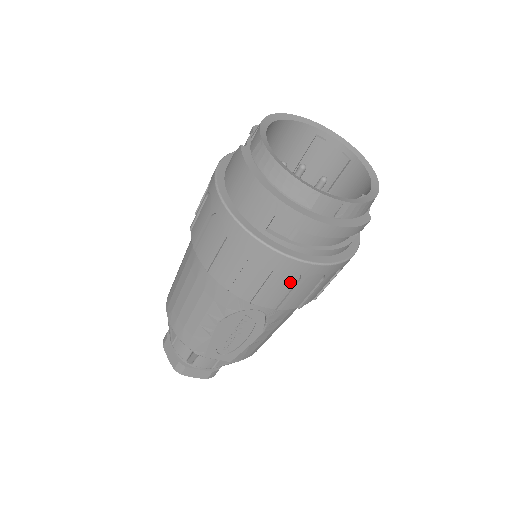
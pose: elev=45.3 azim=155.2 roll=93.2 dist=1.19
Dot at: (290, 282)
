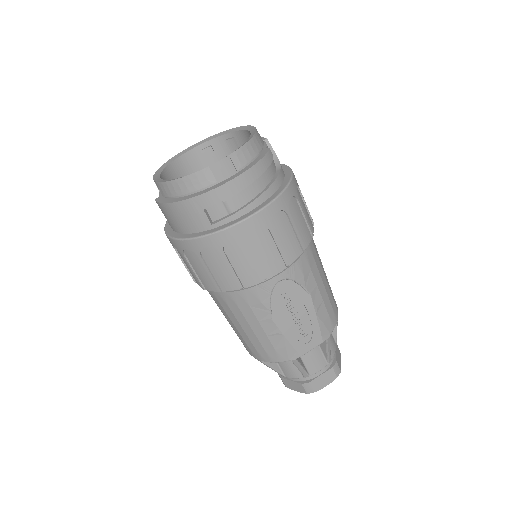
Dot at: (266, 238)
